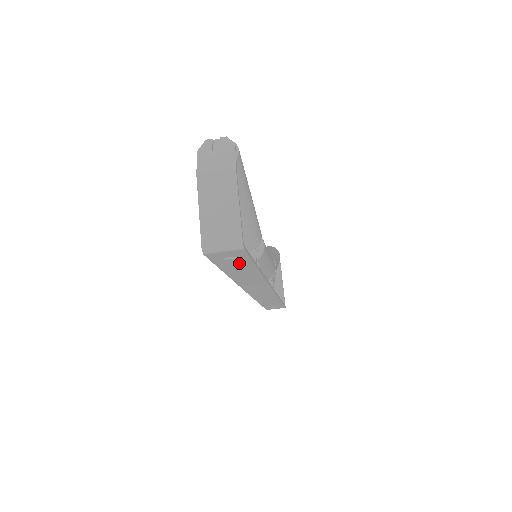
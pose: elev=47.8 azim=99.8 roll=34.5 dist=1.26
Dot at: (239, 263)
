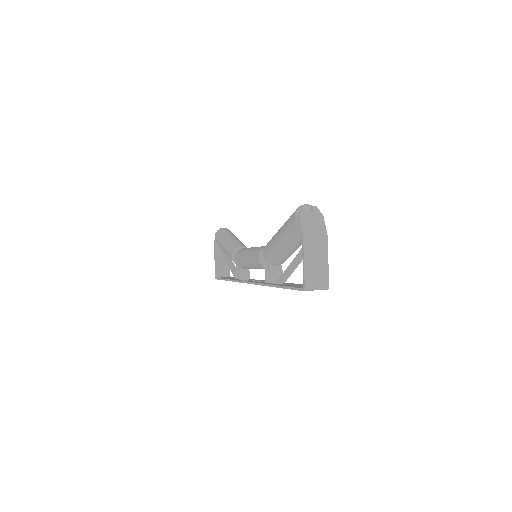
Dot at: occluded
